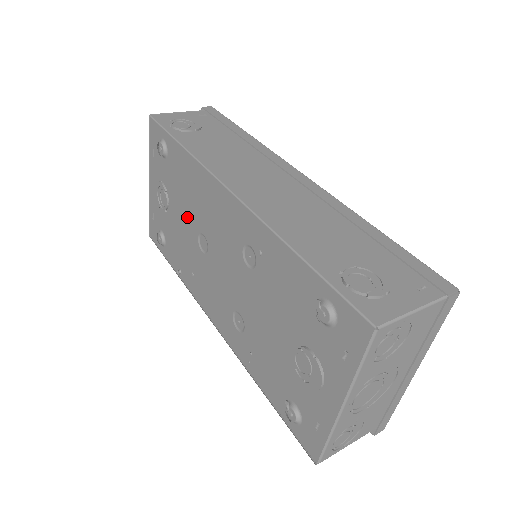
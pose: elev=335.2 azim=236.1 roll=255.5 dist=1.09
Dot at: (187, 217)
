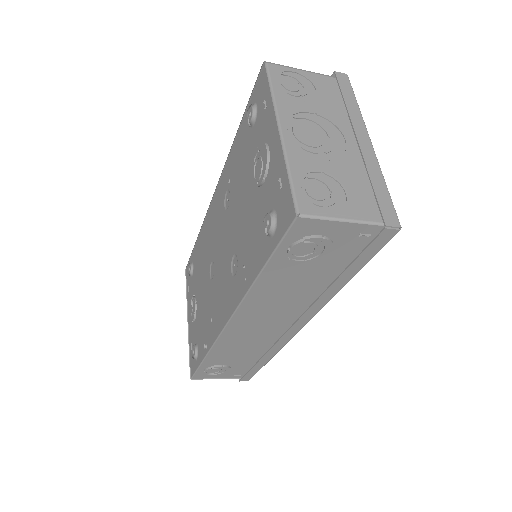
Dot at: (204, 279)
